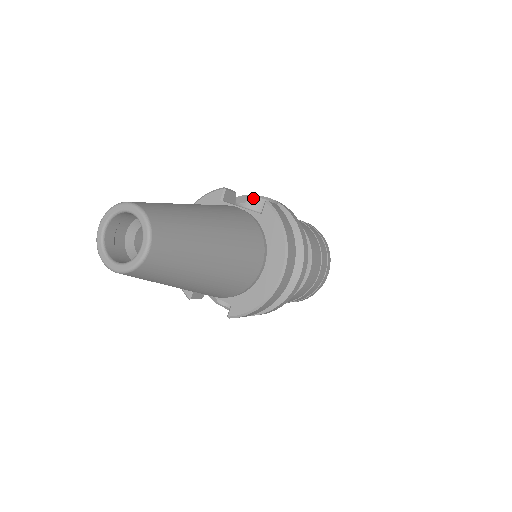
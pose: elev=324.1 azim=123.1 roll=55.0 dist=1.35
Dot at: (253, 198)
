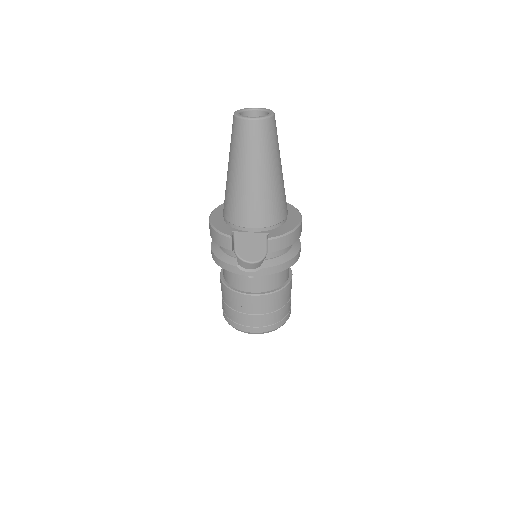
Dot at: occluded
